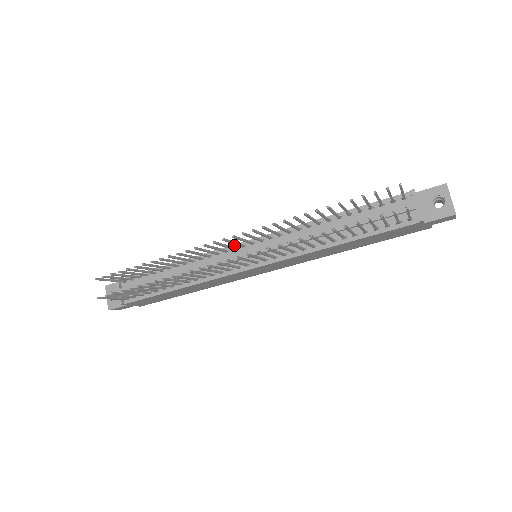
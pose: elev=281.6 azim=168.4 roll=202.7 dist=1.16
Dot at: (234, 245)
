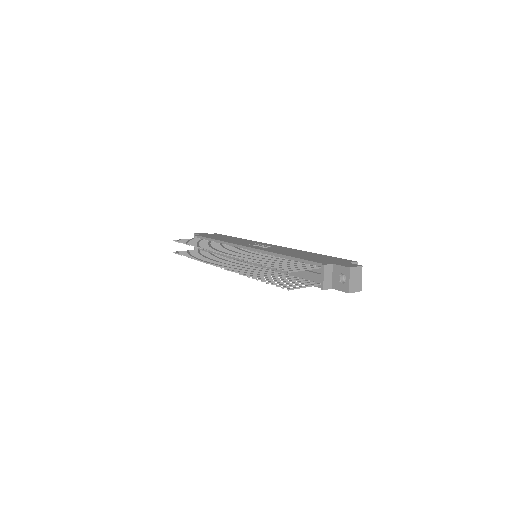
Dot at: (242, 246)
